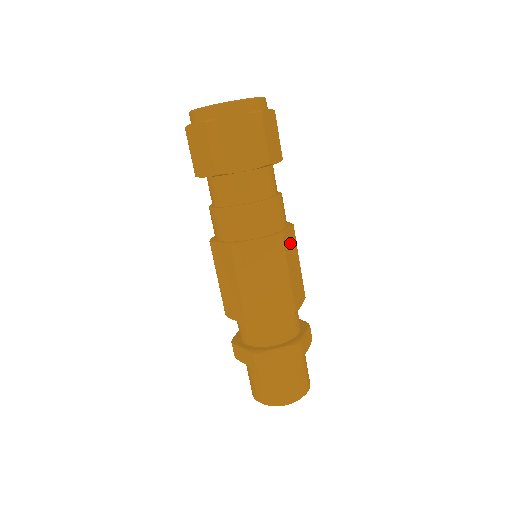
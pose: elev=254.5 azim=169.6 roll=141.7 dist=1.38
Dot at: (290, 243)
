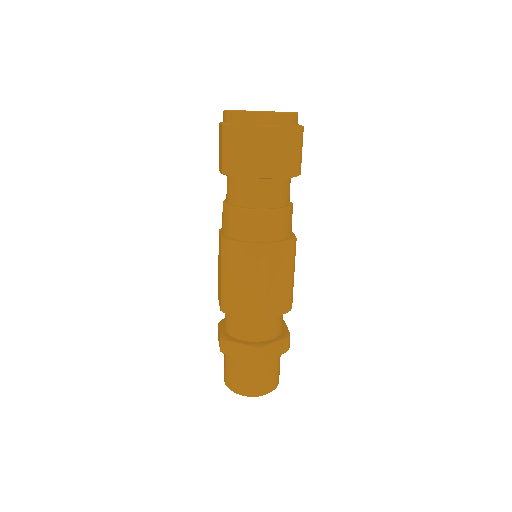
Dot at: (280, 256)
